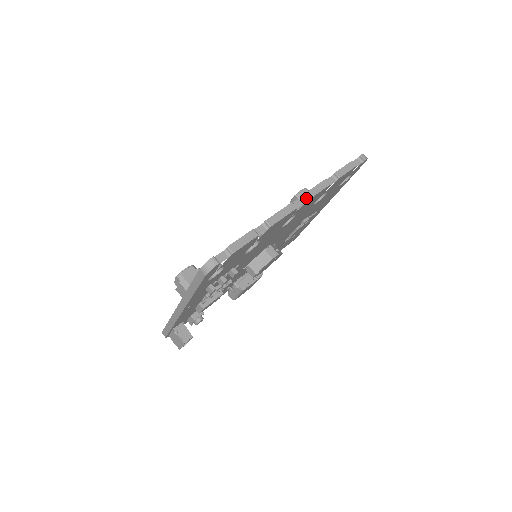
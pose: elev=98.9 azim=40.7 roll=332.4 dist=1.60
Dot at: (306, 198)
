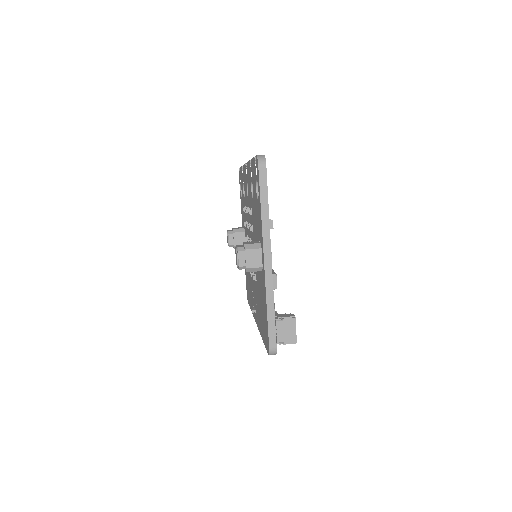
Dot at: occluded
